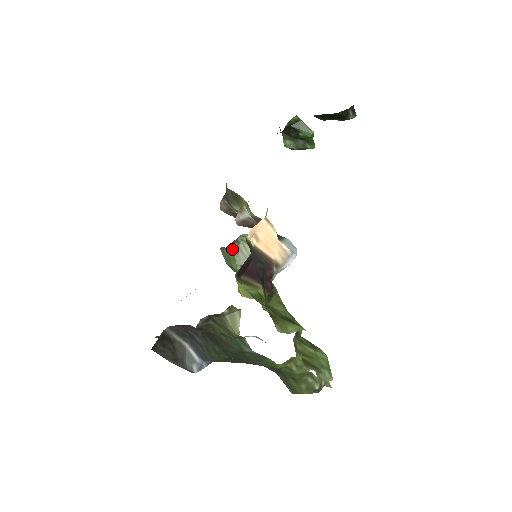
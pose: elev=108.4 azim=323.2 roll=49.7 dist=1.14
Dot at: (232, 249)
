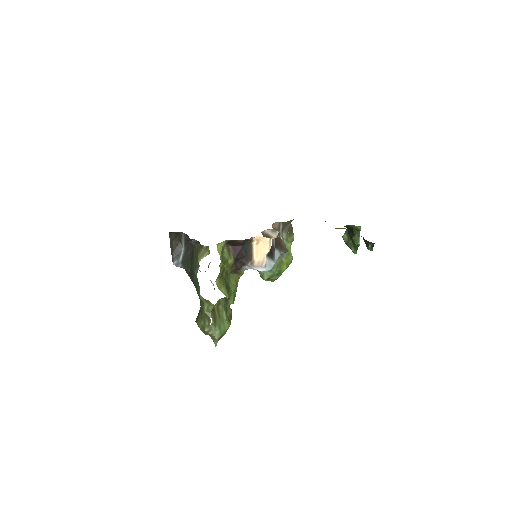
Dot at: occluded
